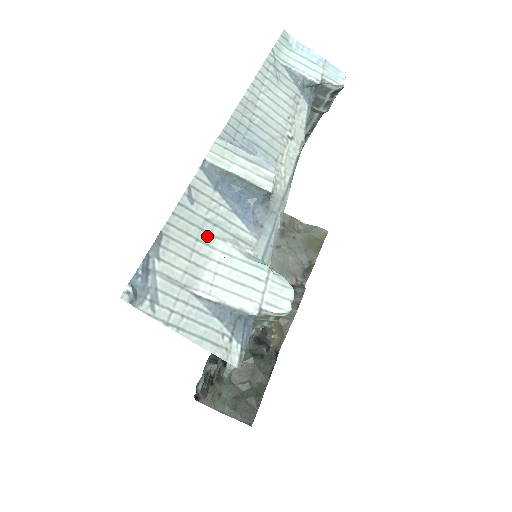
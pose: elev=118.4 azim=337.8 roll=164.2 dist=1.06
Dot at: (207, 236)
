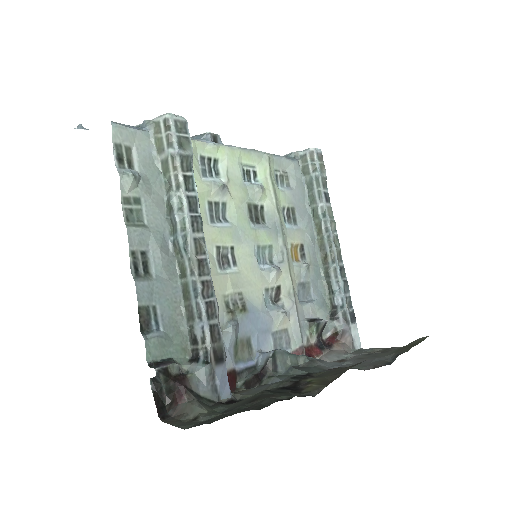
Dot at: occluded
